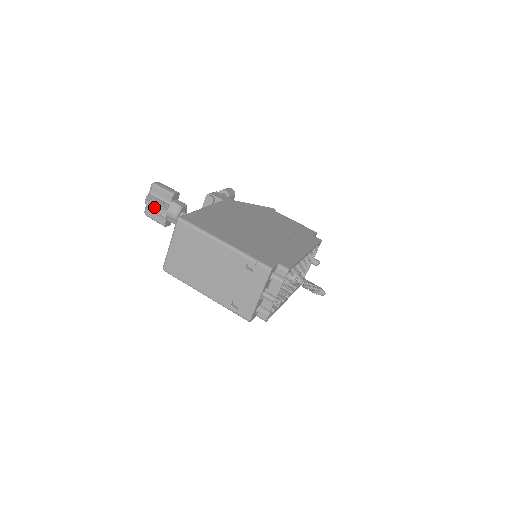
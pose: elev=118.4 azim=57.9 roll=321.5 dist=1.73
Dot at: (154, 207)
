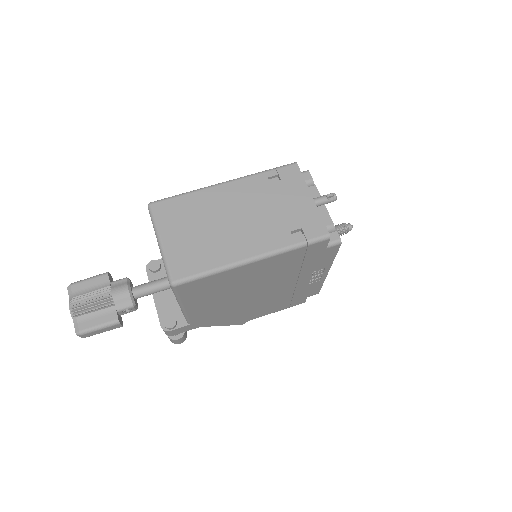
Dot at: (88, 306)
